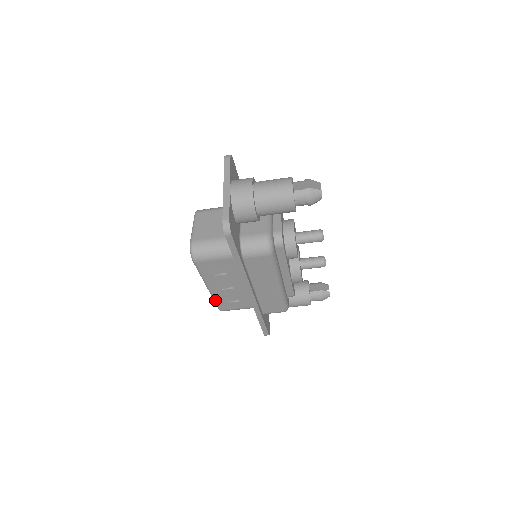
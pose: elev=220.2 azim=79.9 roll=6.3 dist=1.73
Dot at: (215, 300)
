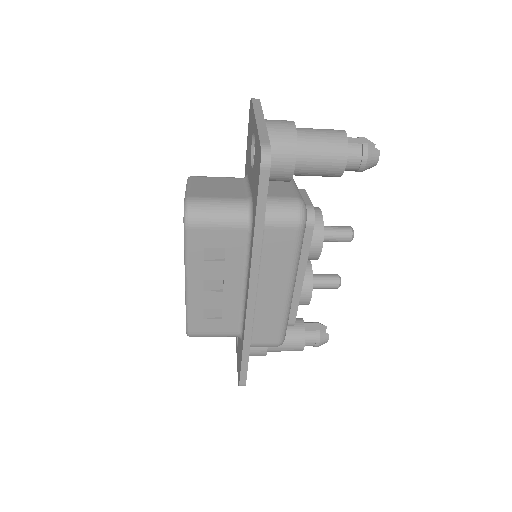
Dot at: (189, 311)
